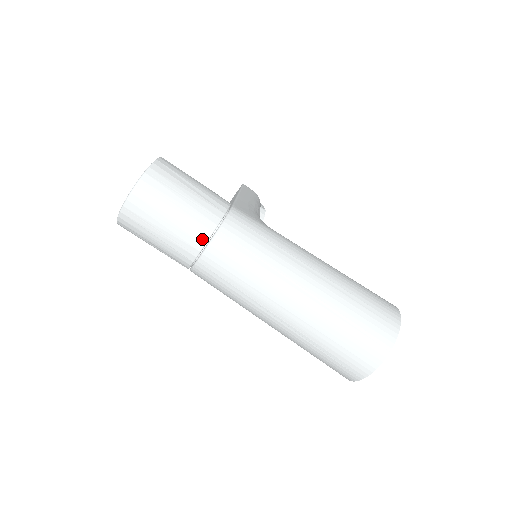
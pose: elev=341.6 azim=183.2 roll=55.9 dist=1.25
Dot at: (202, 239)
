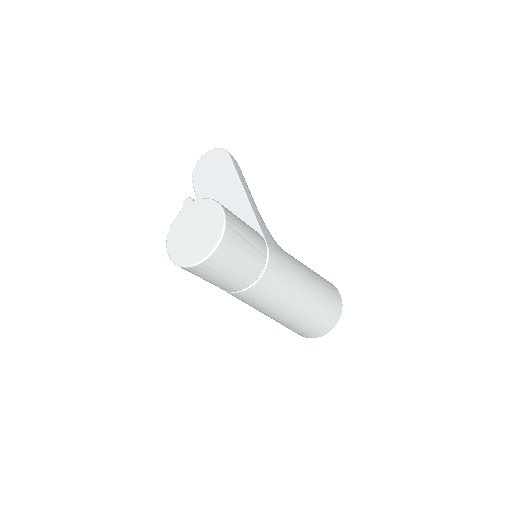
Dot at: (249, 283)
